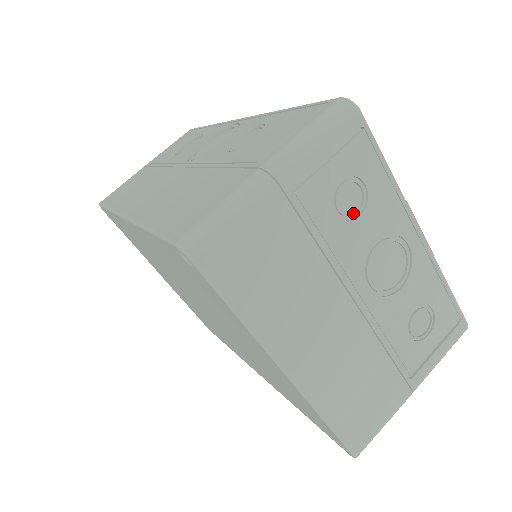
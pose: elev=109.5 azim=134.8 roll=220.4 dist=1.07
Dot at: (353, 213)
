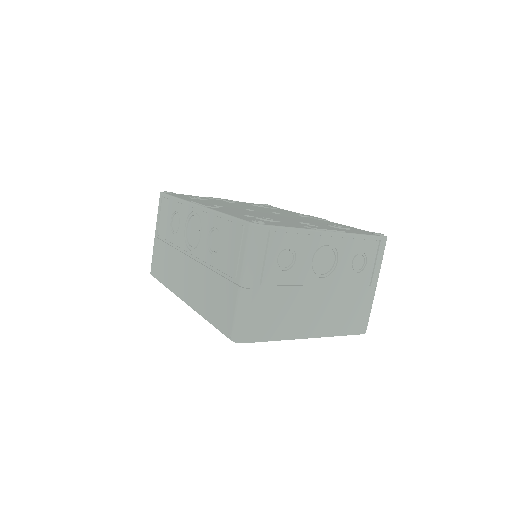
Dot at: (292, 261)
